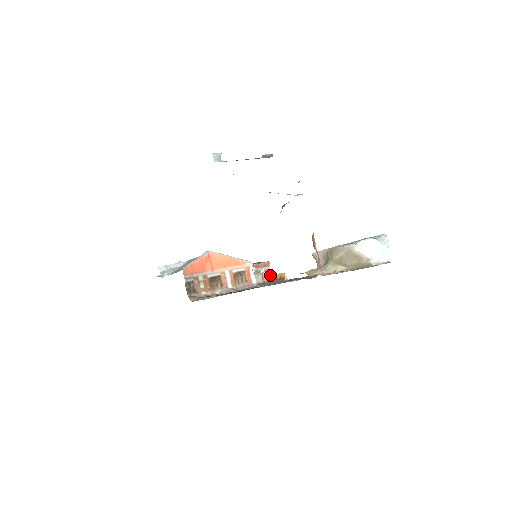
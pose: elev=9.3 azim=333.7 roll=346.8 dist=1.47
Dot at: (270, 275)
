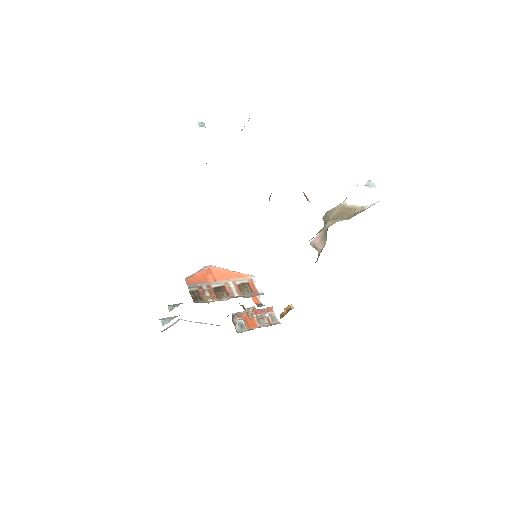
Dot at: (276, 319)
